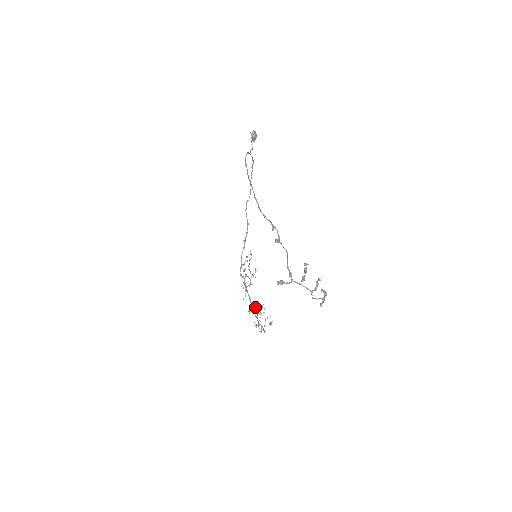
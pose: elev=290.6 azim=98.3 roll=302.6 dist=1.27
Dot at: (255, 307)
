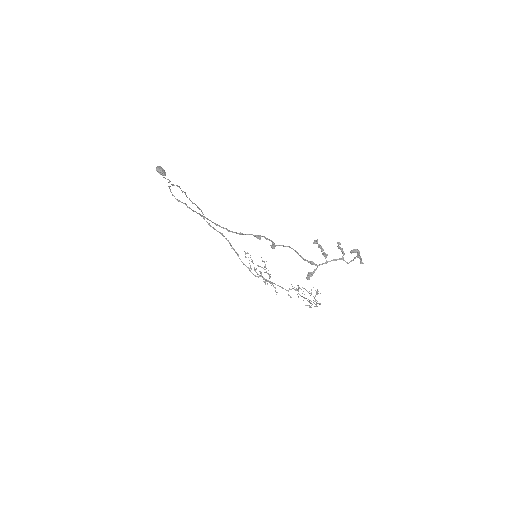
Dot at: (291, 289)
